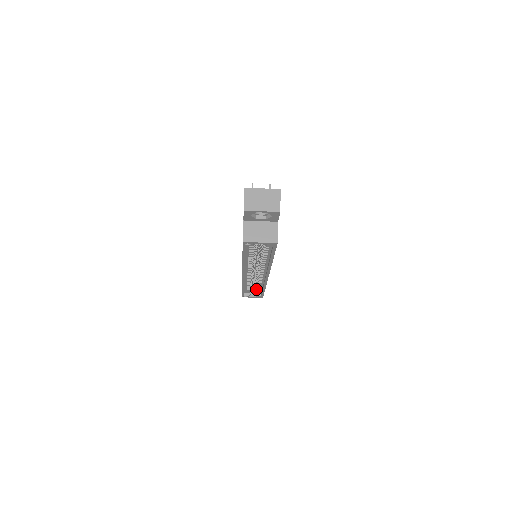
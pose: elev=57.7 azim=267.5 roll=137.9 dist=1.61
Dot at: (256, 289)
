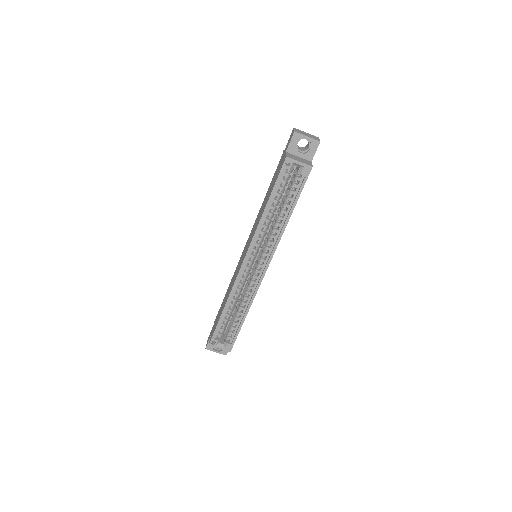
Dot at: (232, 326)
